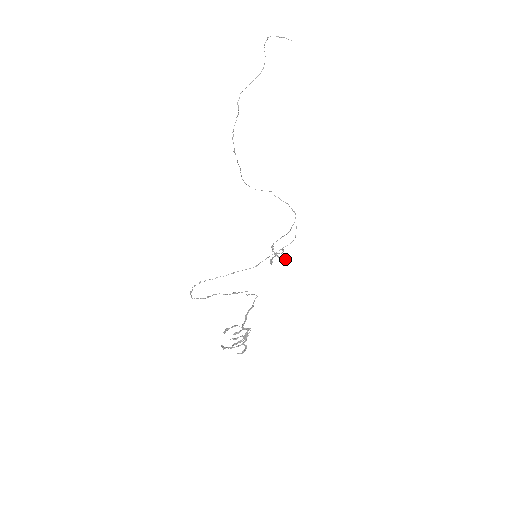
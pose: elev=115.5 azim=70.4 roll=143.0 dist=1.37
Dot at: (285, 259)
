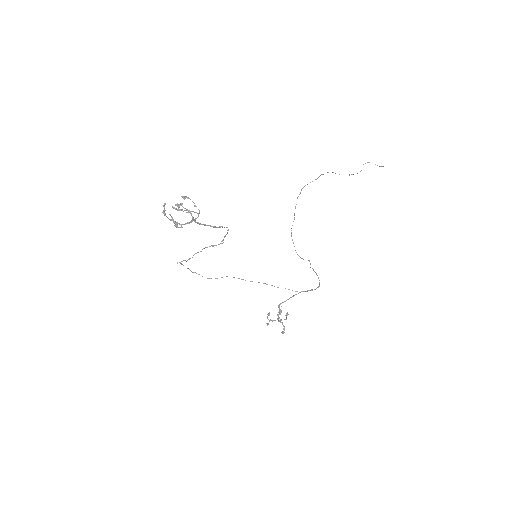
Dot at: (284, 326)
